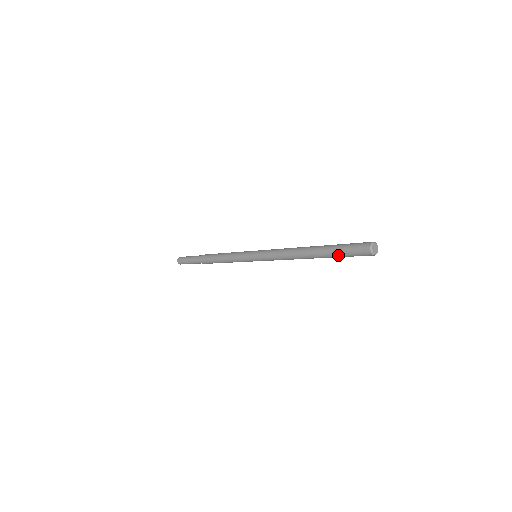
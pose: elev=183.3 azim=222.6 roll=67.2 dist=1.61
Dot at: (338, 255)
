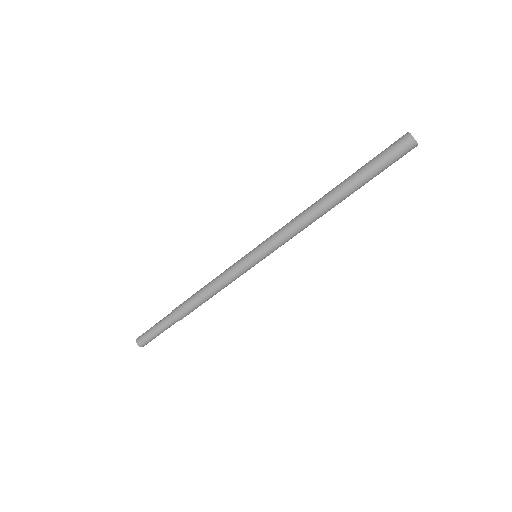
Dot at: (373, 174)
